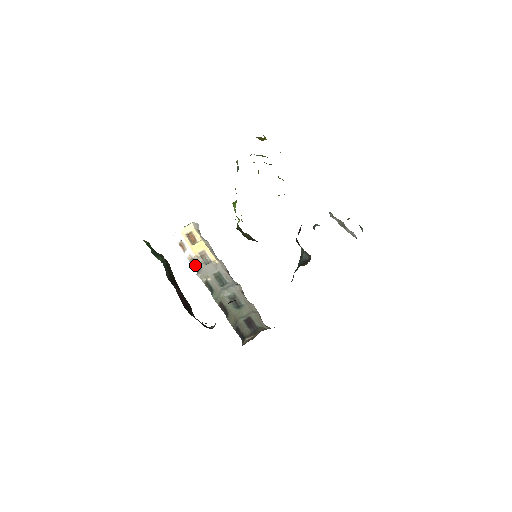
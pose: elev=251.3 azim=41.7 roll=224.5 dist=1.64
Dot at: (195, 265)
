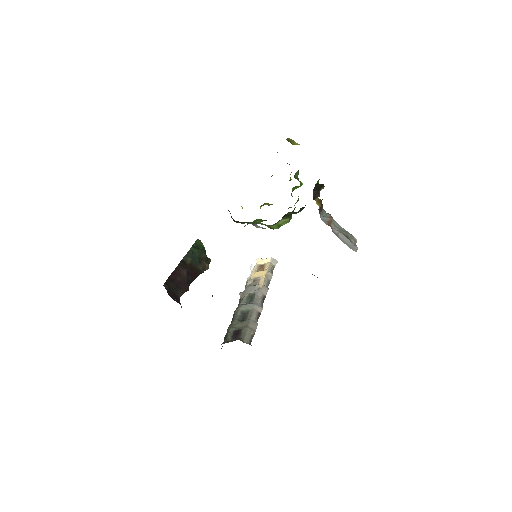
Dot at: occluded
